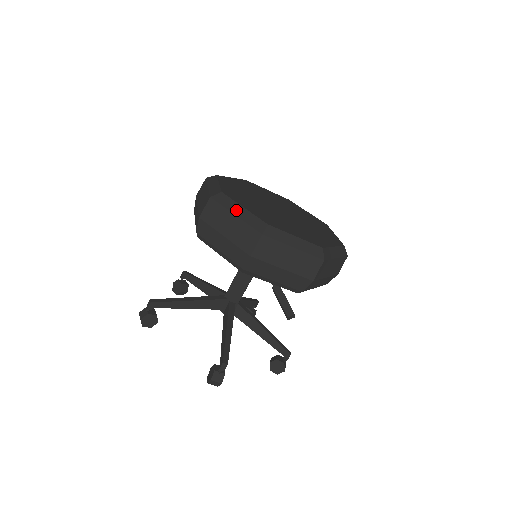
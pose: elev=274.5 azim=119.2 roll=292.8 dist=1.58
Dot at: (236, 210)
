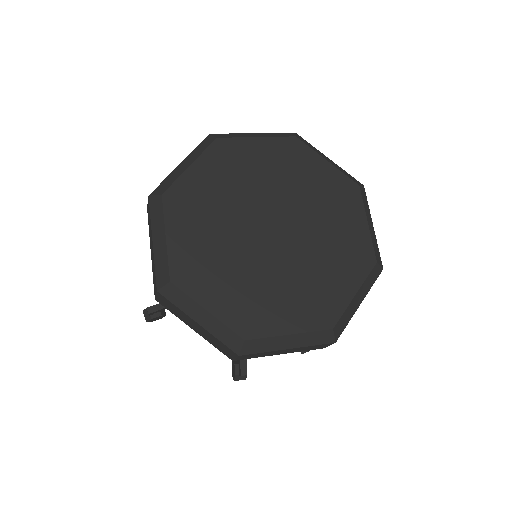
Dot at: (197, 315)
